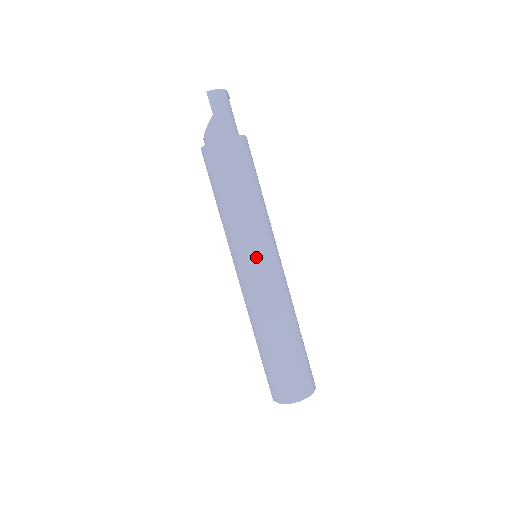
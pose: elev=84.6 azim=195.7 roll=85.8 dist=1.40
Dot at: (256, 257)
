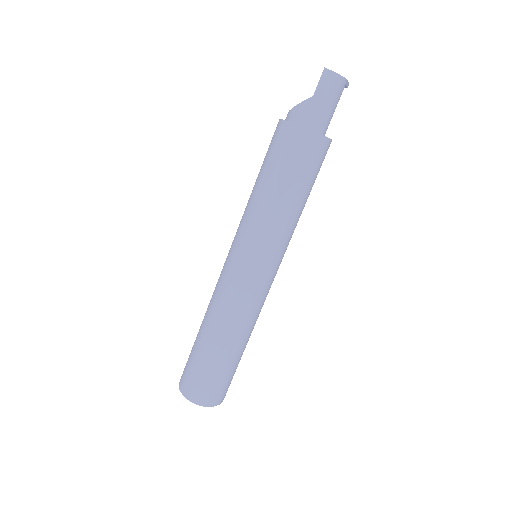
Dot at: (251, 260)
